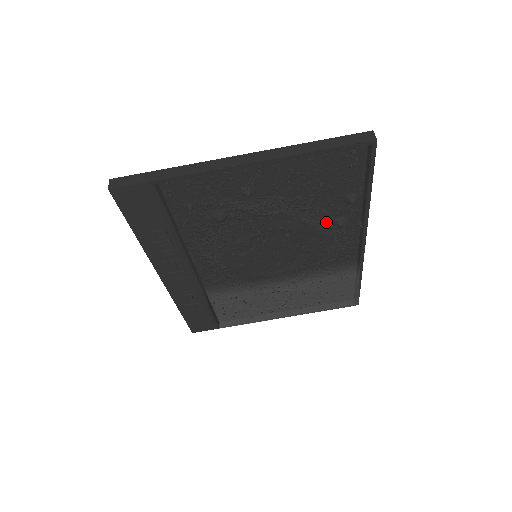
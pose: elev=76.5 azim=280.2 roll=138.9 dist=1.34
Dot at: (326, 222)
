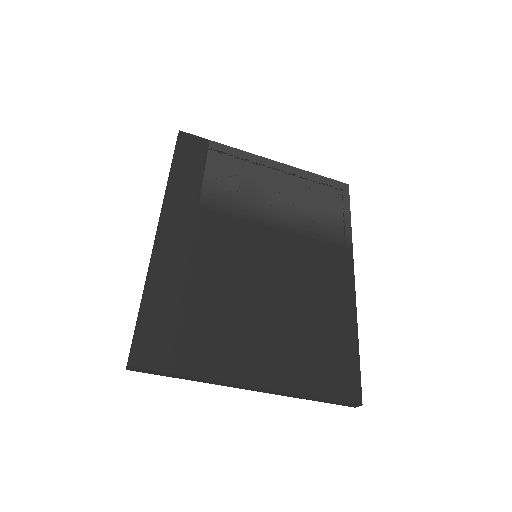
Dot at: occluded
